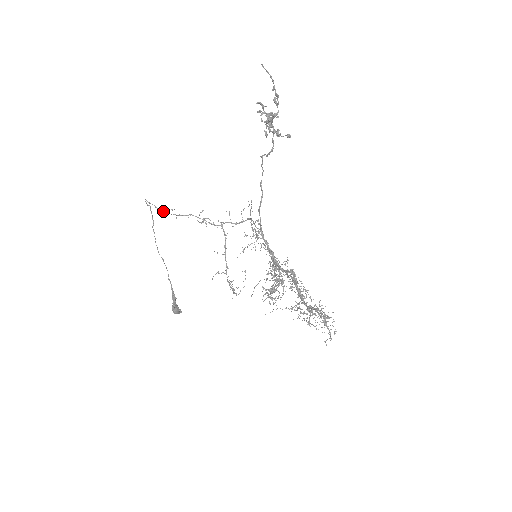
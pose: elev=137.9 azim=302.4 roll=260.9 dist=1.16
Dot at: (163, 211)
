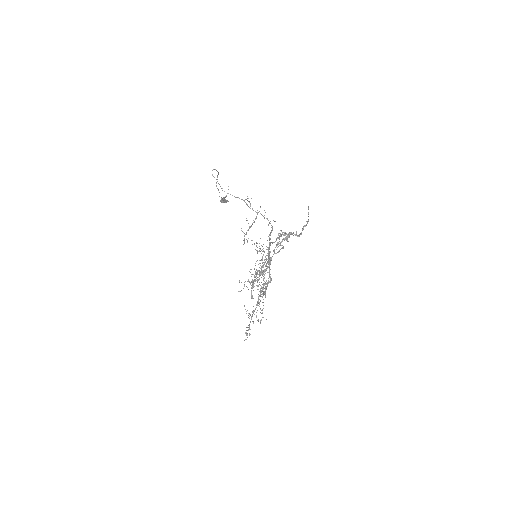
Dot at: occluded
